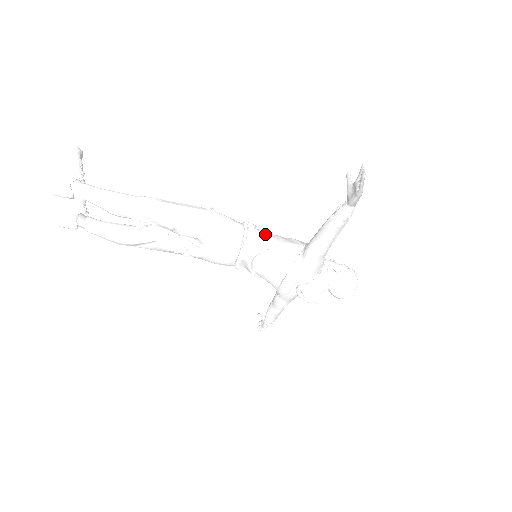
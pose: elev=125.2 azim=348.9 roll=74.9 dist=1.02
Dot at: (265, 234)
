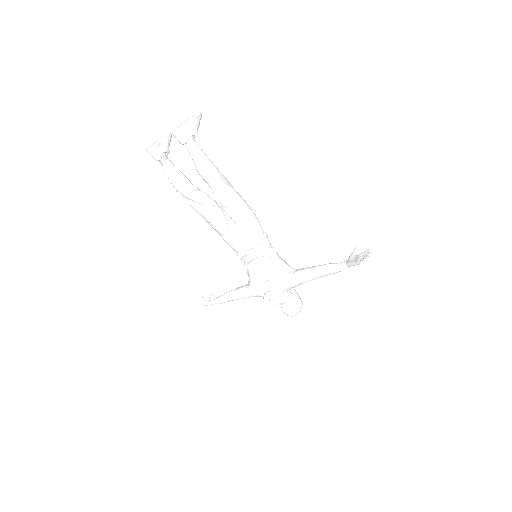
Dot at: (273, 247)
